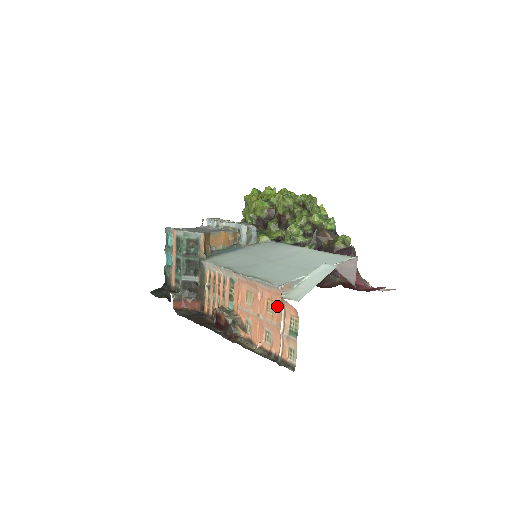
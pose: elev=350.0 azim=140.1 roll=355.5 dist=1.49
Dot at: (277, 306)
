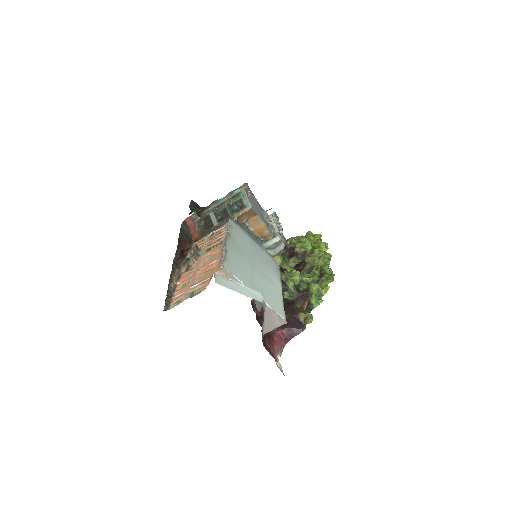
Dot at: (209, 275)
